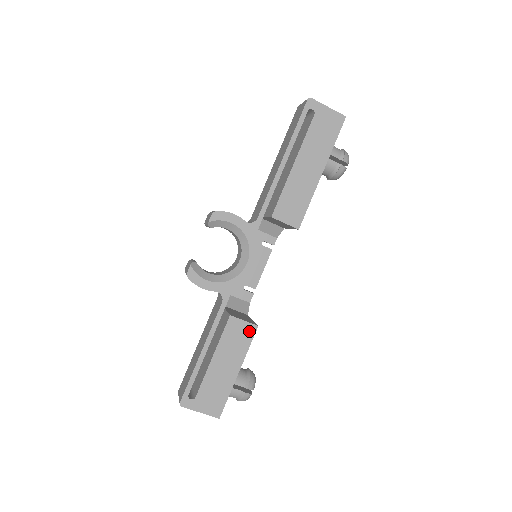
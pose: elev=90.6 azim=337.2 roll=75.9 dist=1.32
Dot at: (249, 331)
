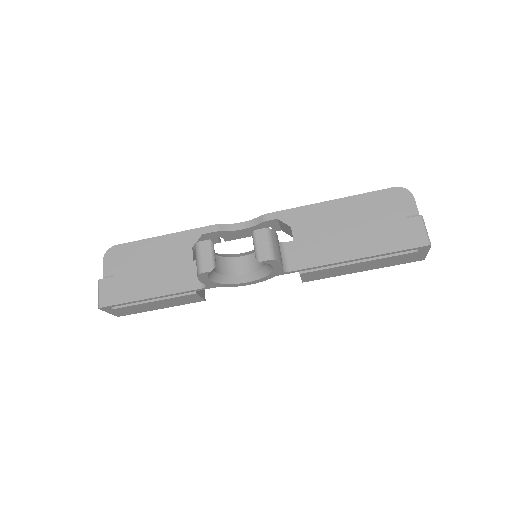
Dot at: (196, 300)
